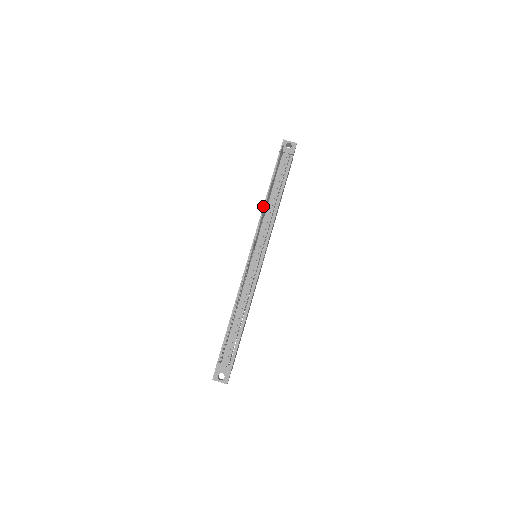
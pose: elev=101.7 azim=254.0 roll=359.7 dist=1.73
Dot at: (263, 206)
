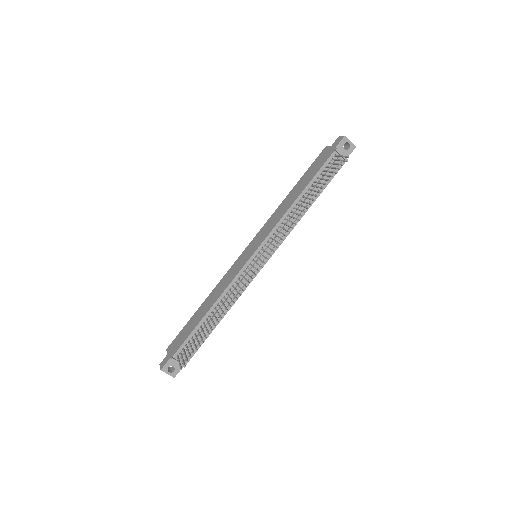
Dot at: (290, 207)
